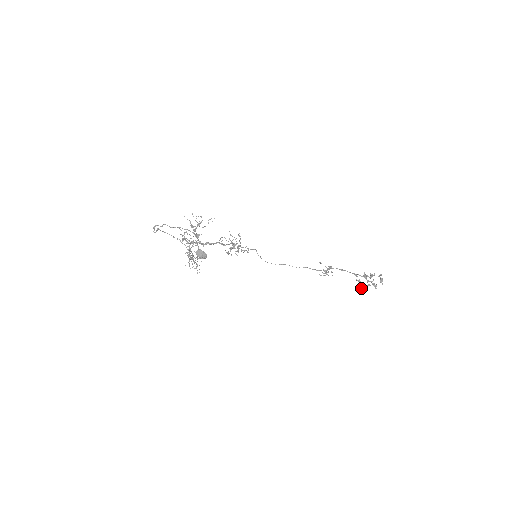
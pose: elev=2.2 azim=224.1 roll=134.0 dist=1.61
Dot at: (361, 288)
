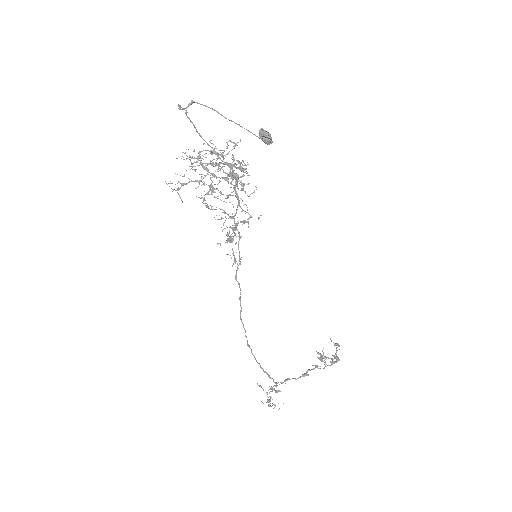
Dot at: (330, 362)
